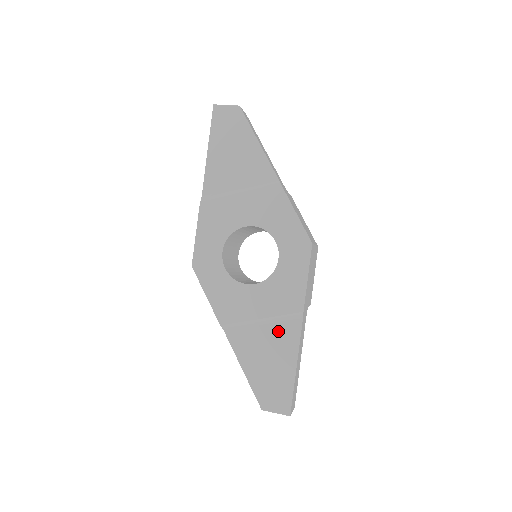
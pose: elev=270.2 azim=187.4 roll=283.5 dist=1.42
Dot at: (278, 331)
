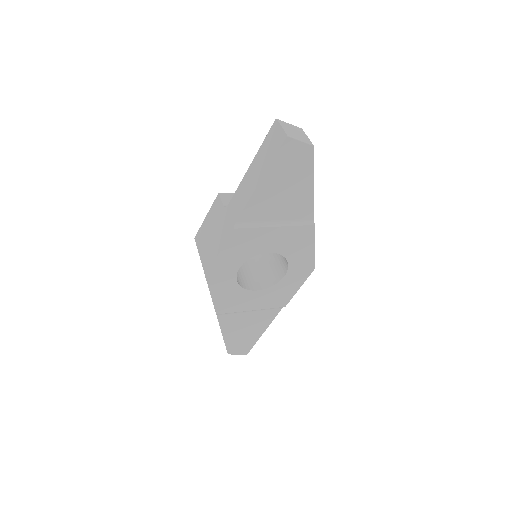
Dot at: (260, 316)
